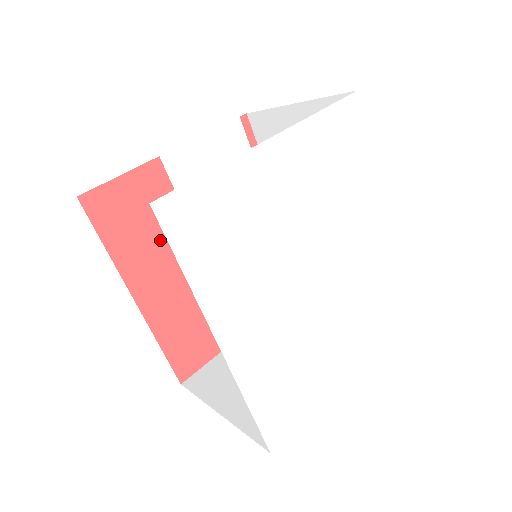
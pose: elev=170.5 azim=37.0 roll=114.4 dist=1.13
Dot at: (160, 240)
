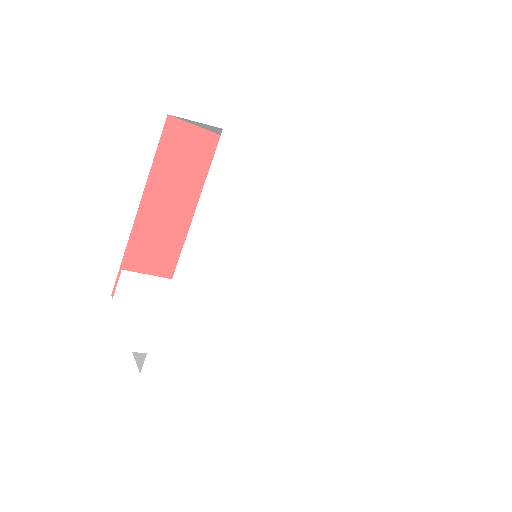
Dot at: occluded
